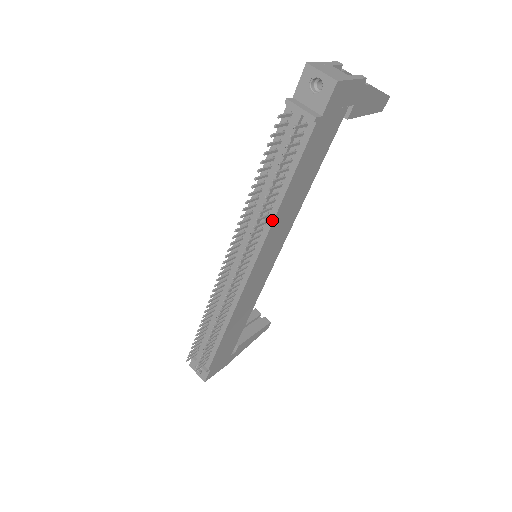
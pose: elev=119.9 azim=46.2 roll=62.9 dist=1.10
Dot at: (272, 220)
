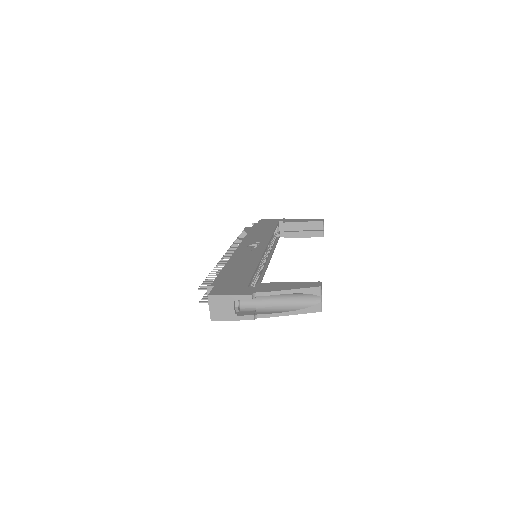
Dot at: occluded
